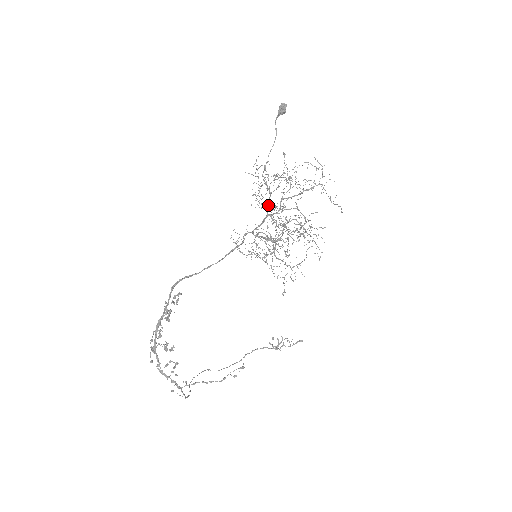
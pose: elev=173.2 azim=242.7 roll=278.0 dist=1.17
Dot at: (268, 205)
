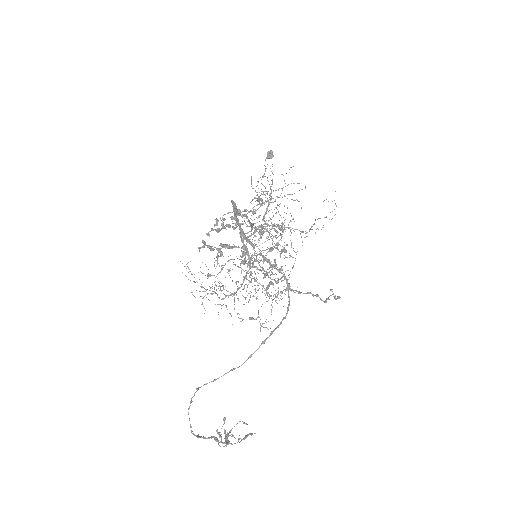
Dot at: (265, 213)
